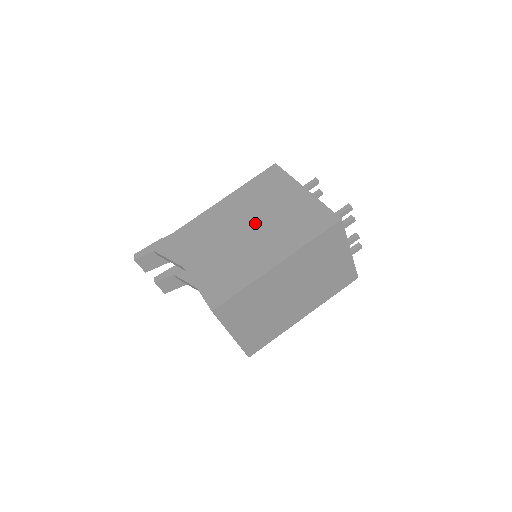
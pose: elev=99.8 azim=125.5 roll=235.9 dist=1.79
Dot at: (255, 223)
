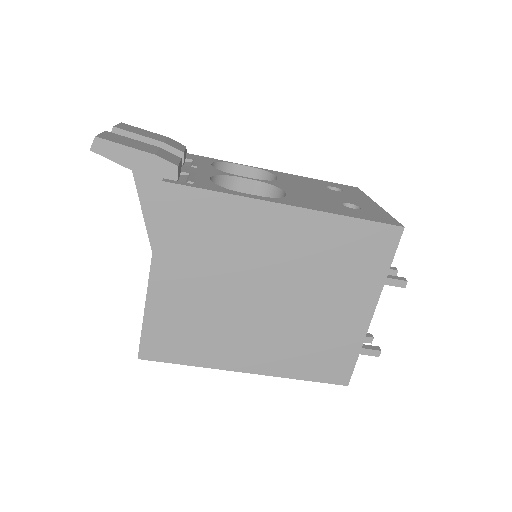
Dot at: (282, 298)
